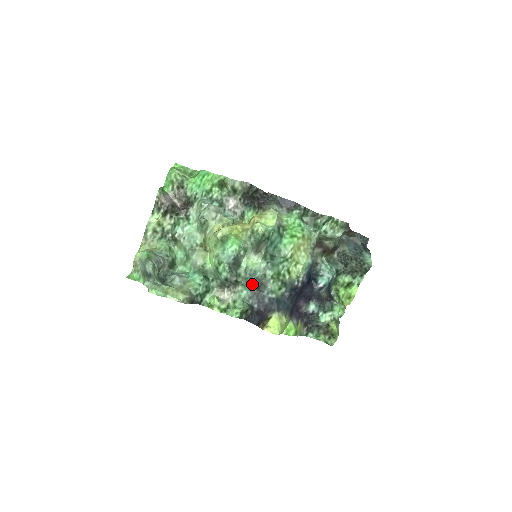
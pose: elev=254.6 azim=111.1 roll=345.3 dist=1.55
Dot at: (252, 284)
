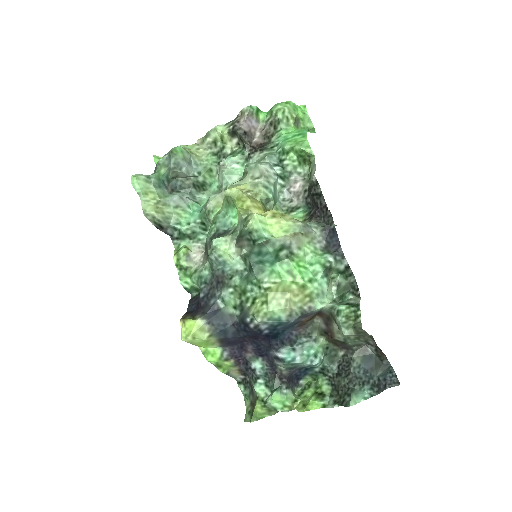
Dot at: (216, 272)
